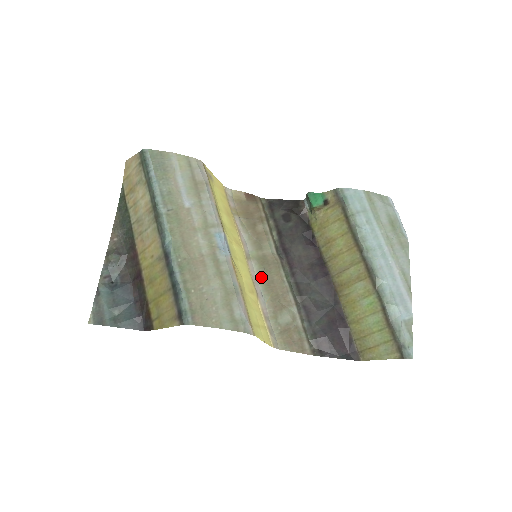
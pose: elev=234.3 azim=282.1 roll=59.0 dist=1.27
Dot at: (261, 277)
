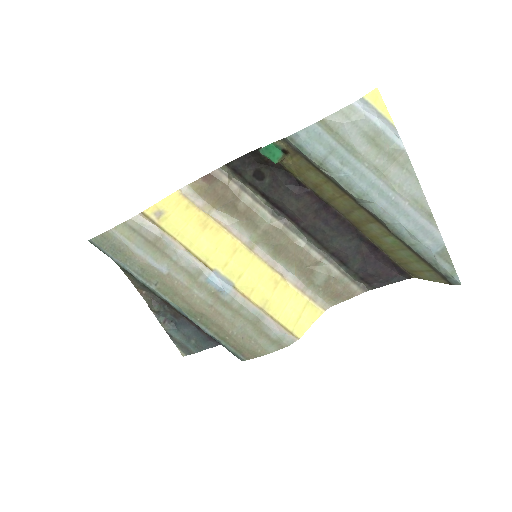
Dot at: (276, 255)
